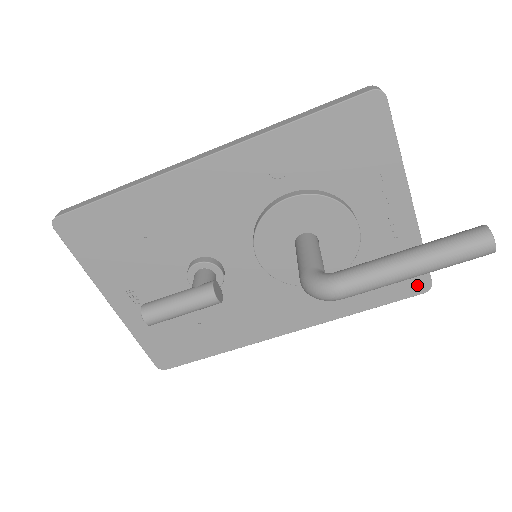
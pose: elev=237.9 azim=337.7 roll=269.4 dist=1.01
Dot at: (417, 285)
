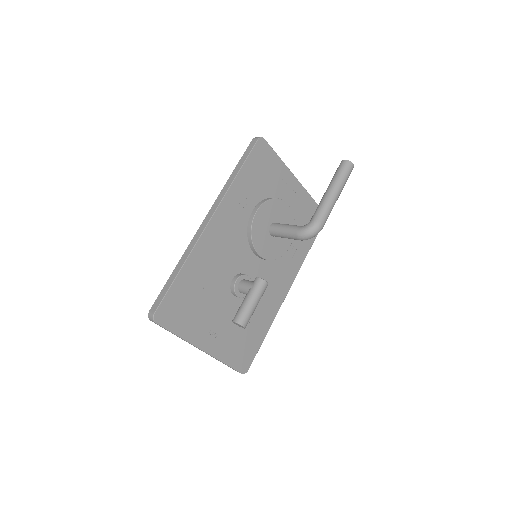
Dot at: occluded
